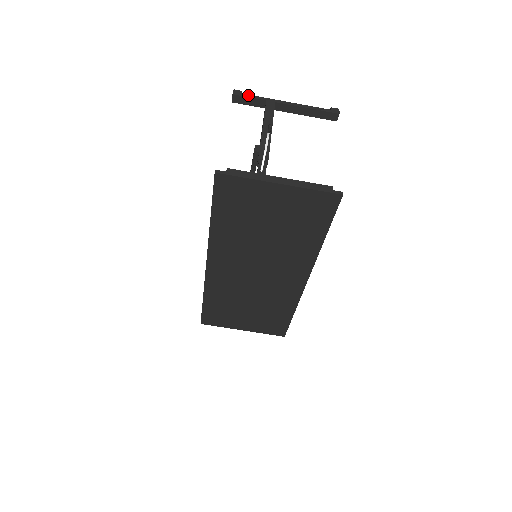
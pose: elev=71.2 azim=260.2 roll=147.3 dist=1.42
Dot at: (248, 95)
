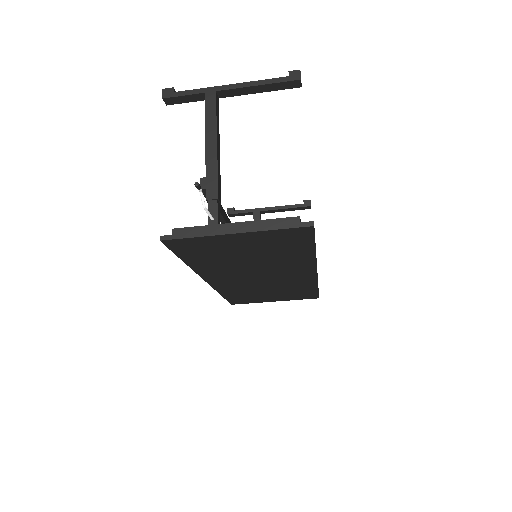
Dot at: (181, 92)
